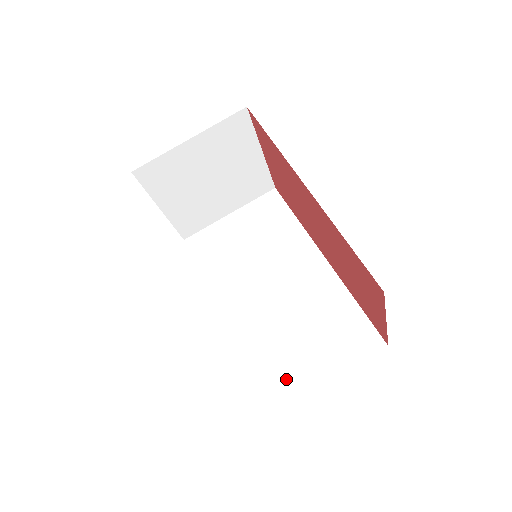
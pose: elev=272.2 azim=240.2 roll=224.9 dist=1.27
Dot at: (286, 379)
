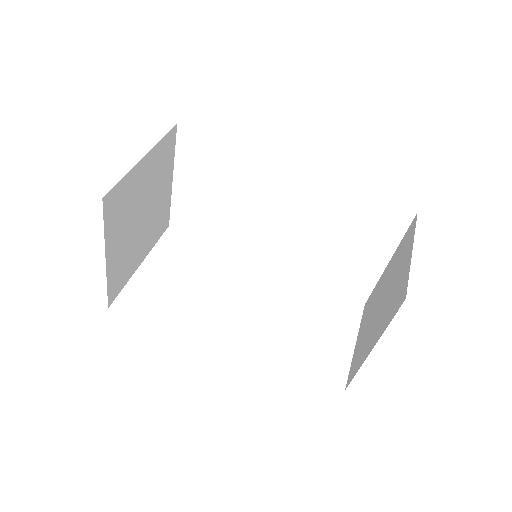
Dot at: (356, 278)
